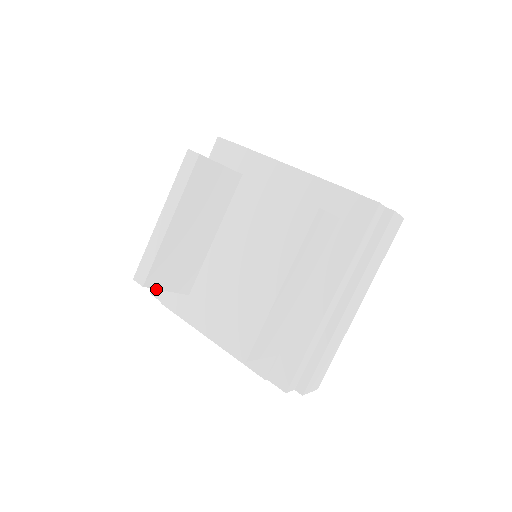
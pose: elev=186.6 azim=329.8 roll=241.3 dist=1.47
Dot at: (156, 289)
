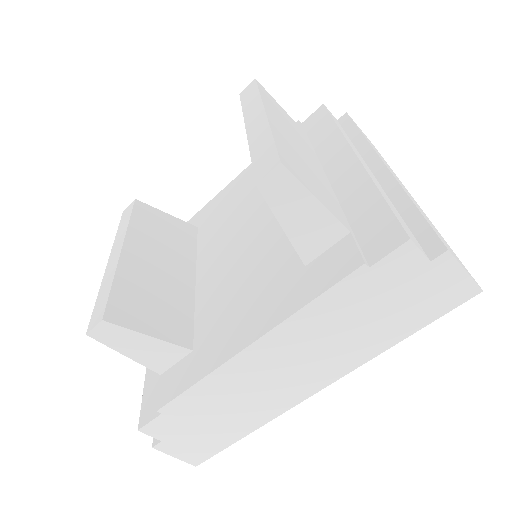
Dot at: (145, 413)
